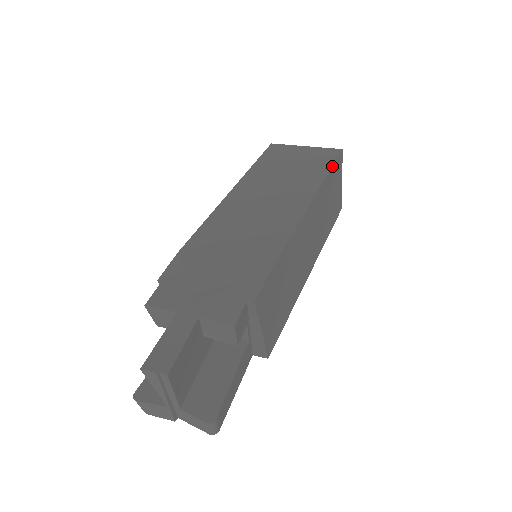
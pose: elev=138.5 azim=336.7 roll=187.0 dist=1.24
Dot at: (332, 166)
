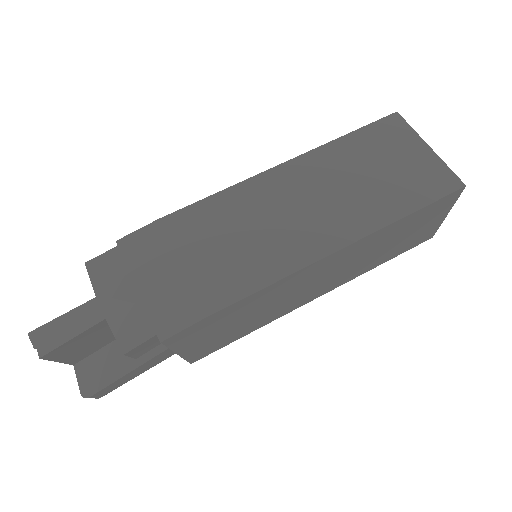
Dot at: (422, 208)
